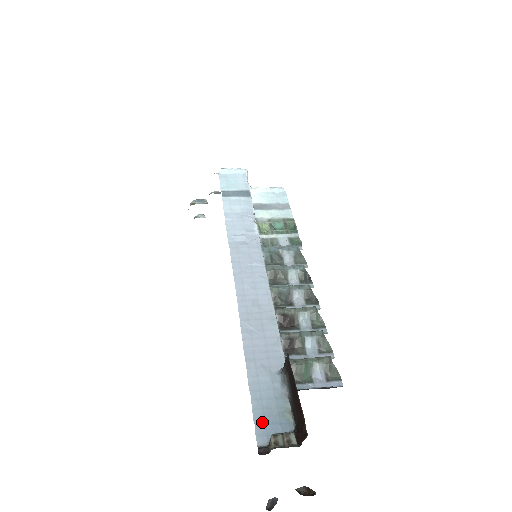
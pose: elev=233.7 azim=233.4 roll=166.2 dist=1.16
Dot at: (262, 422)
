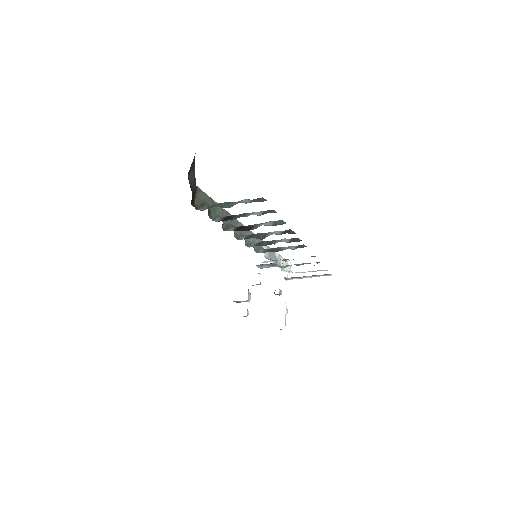
Dot at: occluded
